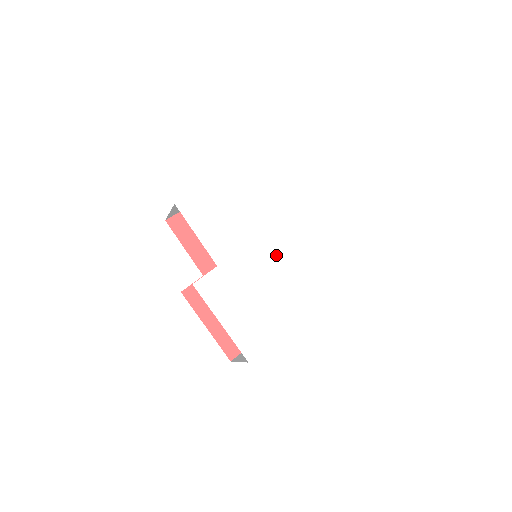
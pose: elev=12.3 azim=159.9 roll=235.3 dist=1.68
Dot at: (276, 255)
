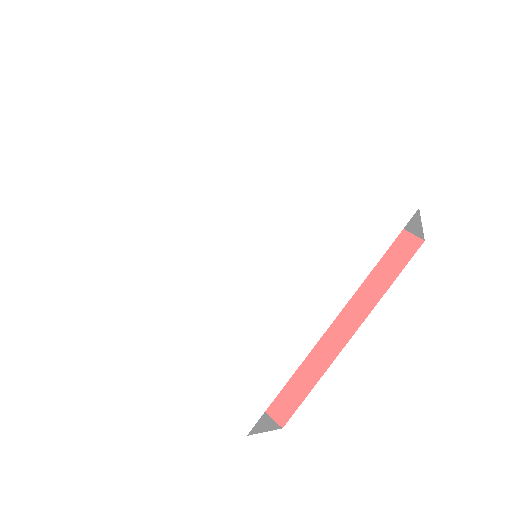
Dot at: (255, 243)
